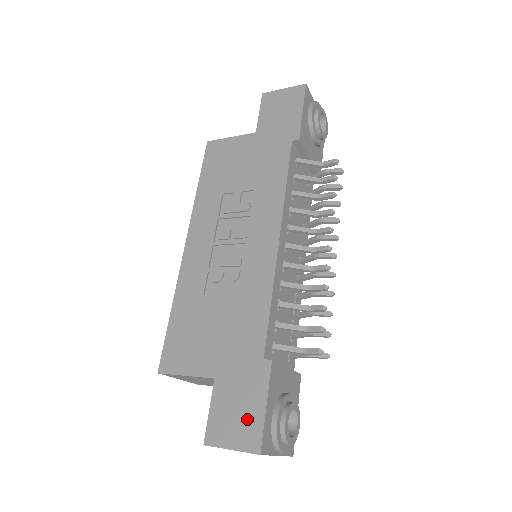
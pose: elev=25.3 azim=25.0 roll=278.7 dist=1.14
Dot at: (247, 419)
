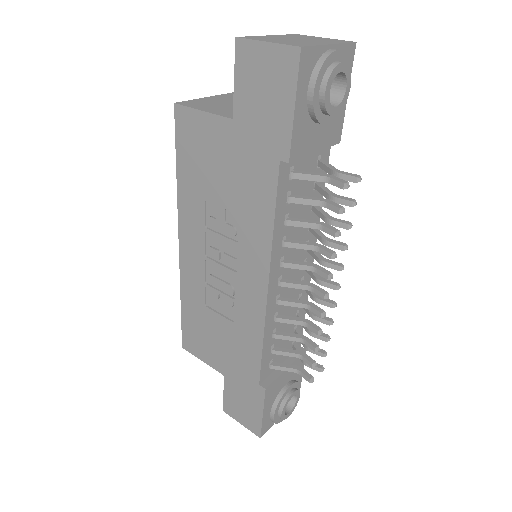
Dot at: (250, 414)
